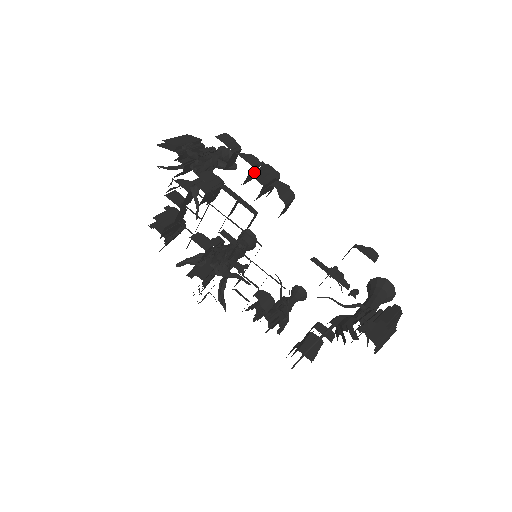
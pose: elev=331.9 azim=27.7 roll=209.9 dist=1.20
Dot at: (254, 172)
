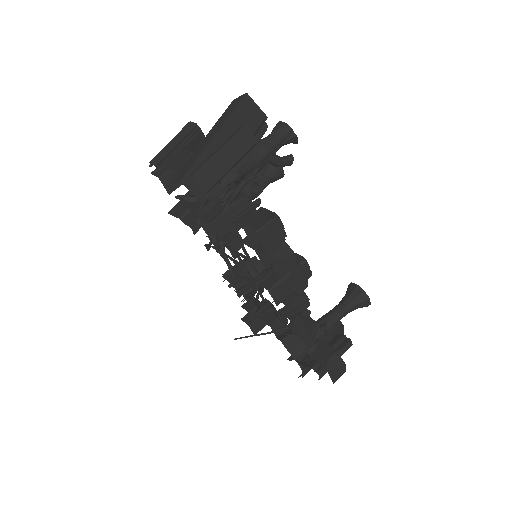
Dot at: (278, 285)
